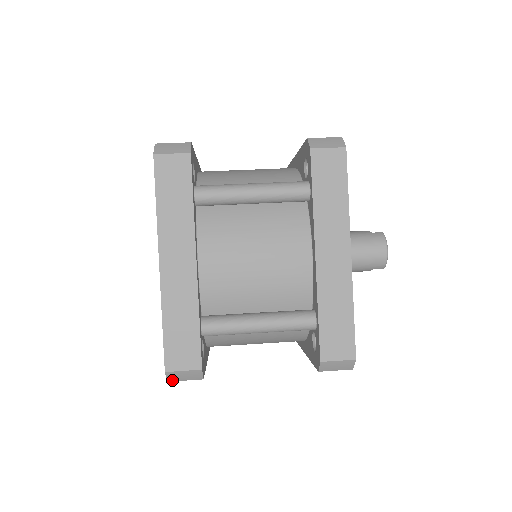
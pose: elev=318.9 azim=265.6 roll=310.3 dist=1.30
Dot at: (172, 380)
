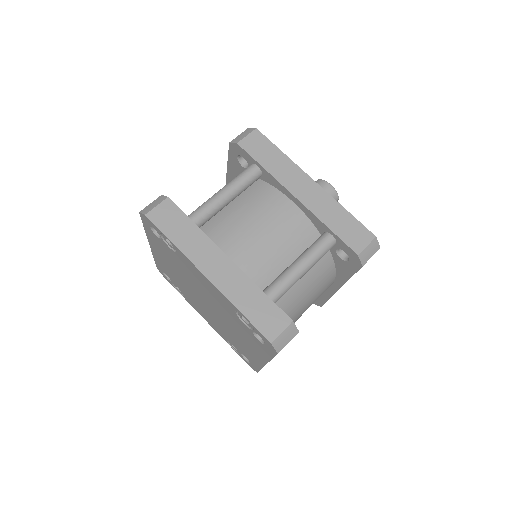
Dot at: (280, 349)
